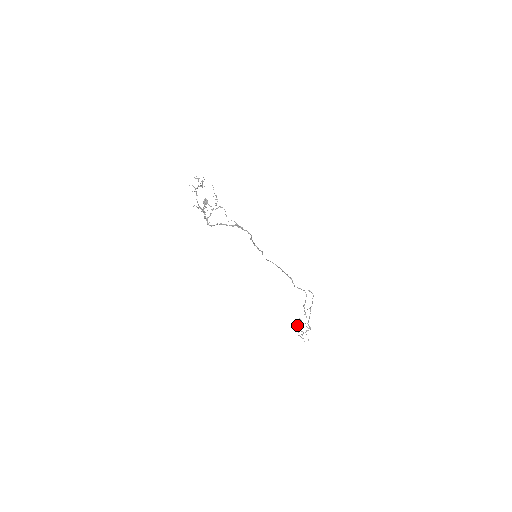
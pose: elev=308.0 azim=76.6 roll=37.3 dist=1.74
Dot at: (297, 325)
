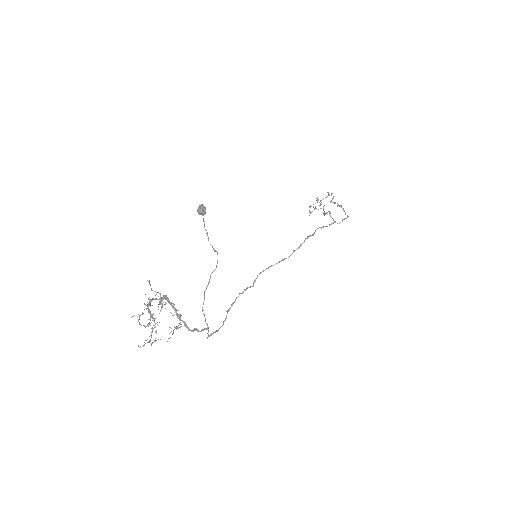
Dot at: (309, 212)
